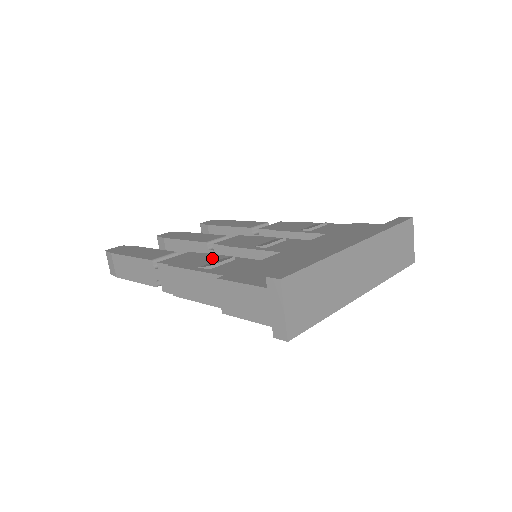
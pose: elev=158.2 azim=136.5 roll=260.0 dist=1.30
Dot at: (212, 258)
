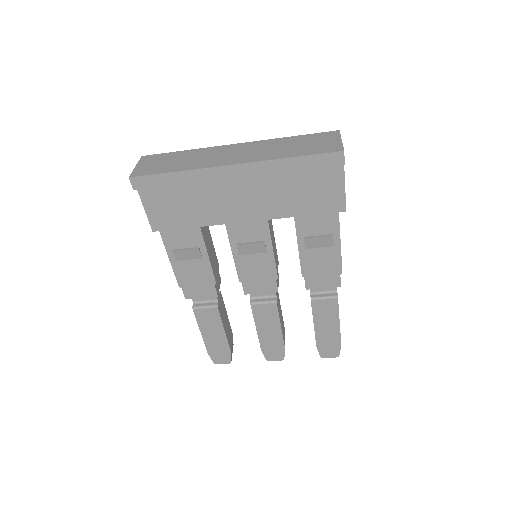
Dot at: occluded
